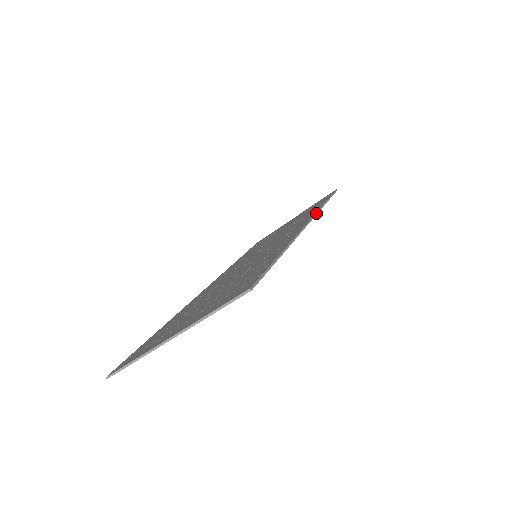
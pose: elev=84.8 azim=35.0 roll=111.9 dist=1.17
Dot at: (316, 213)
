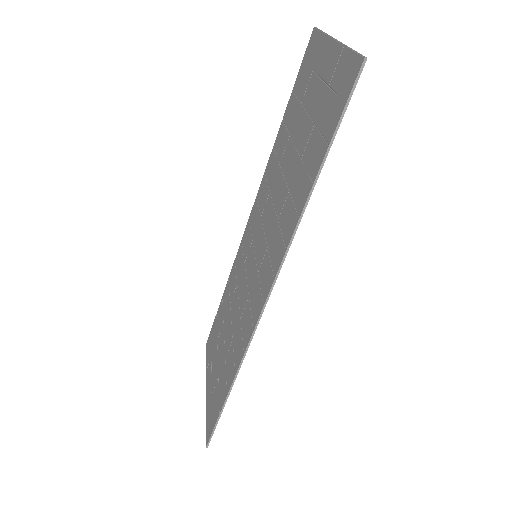
Dot at: (277, 274)
